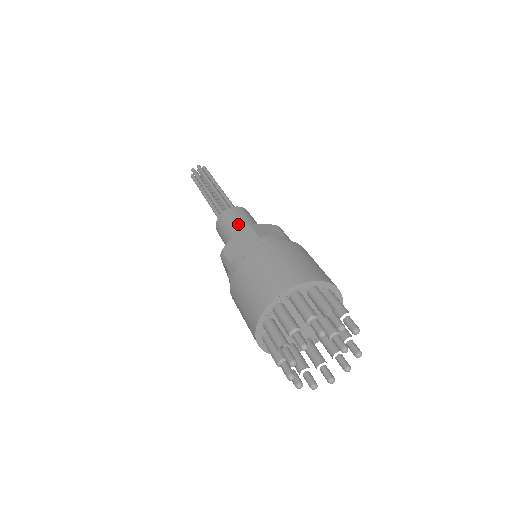
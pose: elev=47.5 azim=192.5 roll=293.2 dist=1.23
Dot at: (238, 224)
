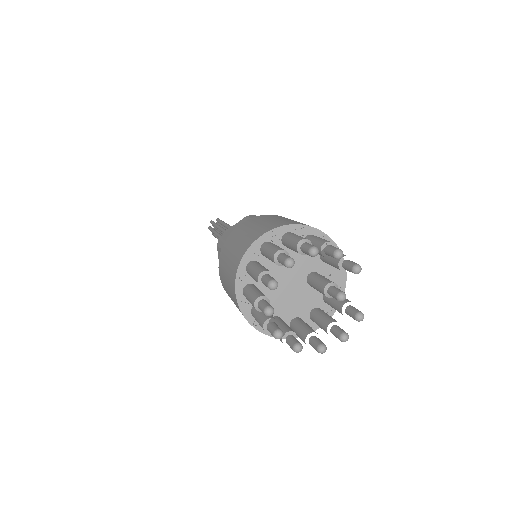
Dot at: occluded
